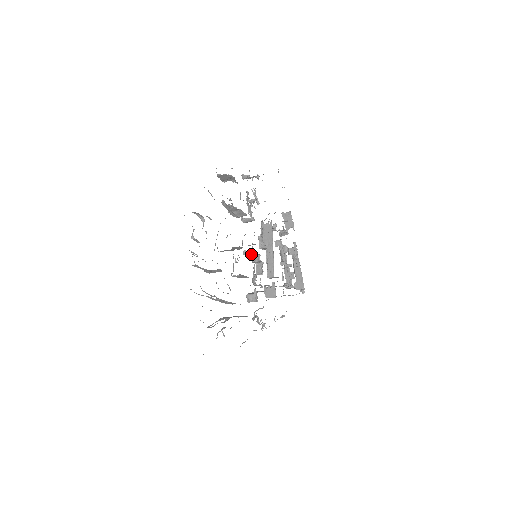
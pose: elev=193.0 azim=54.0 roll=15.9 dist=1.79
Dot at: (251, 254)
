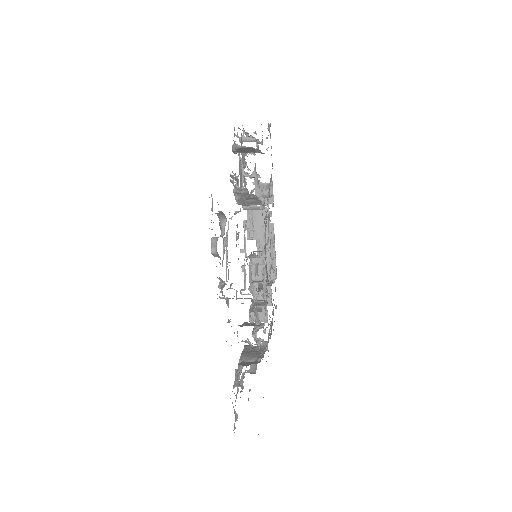
Dot at: occluded
